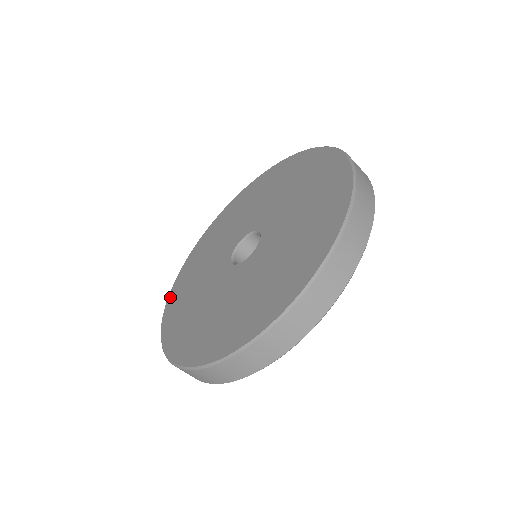
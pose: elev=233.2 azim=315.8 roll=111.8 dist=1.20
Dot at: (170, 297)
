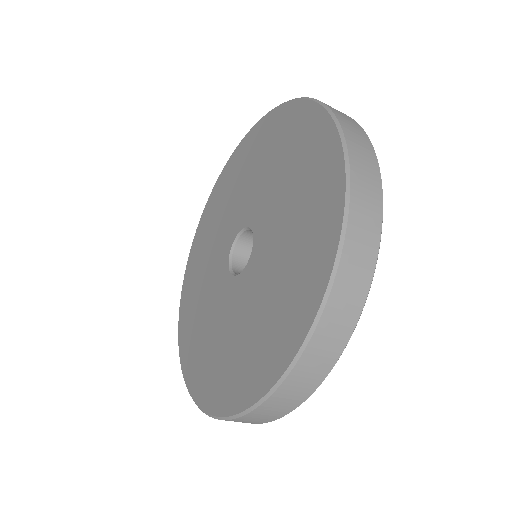
Dot at: (184, 367)
